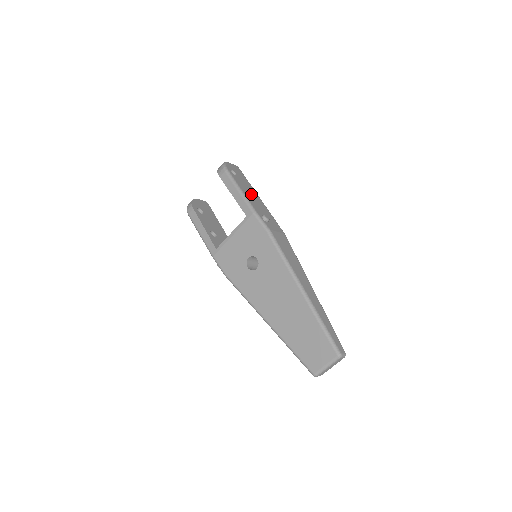
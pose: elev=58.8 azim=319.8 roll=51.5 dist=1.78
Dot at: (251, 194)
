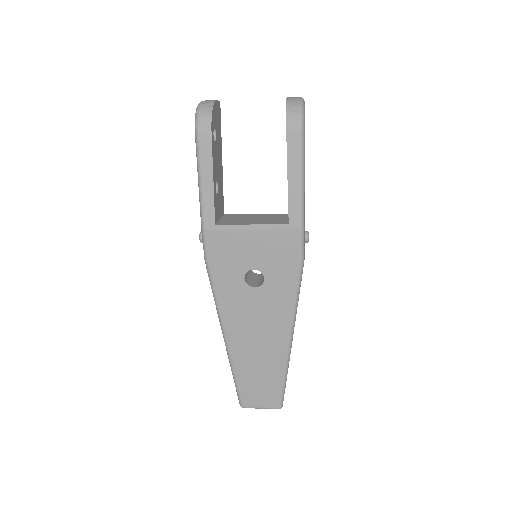
Dot at: occluded
